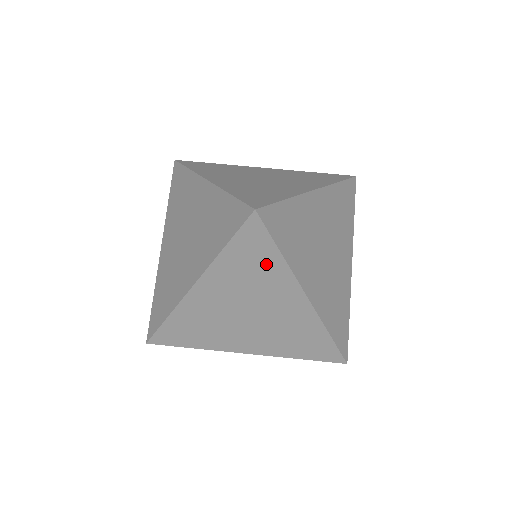
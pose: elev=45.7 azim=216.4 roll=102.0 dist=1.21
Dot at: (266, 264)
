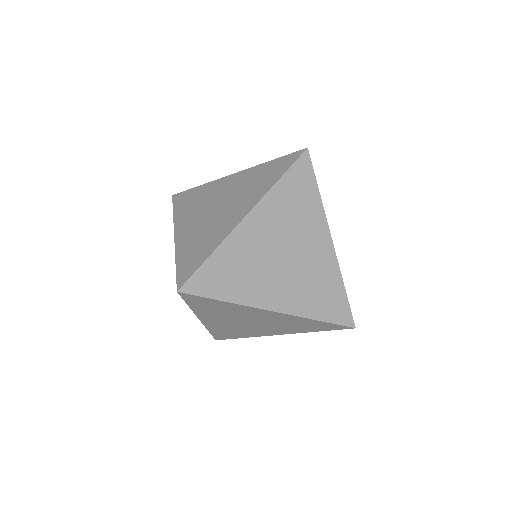
Dot at: (223, 306)
